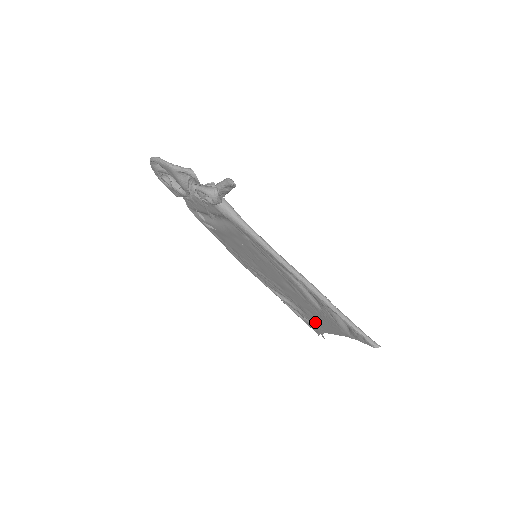
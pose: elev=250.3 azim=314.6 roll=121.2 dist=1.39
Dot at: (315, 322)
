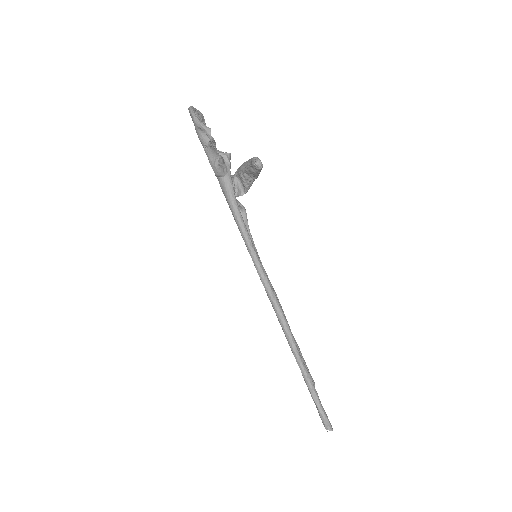
Dot at: occluded
